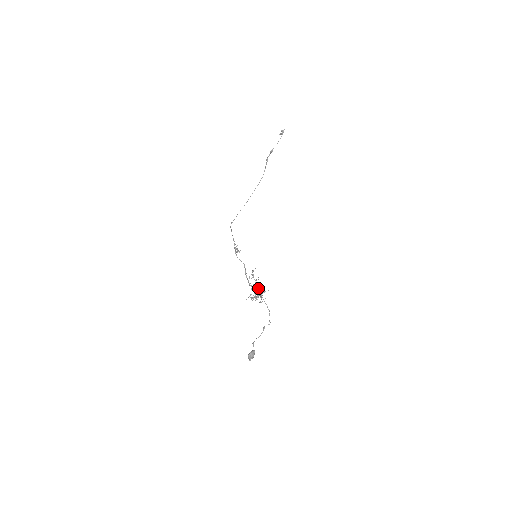
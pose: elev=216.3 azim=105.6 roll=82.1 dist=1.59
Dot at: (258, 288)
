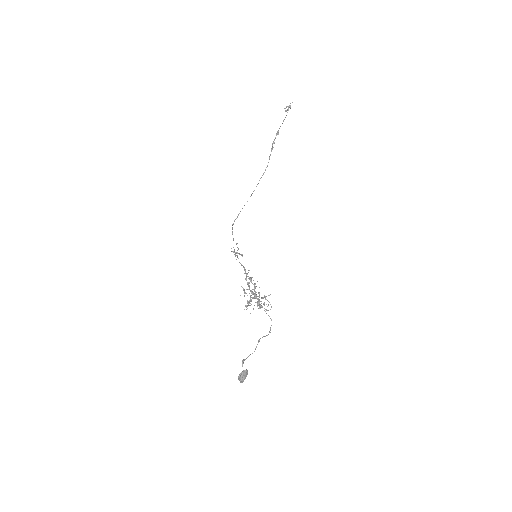
Dot at: occluded
